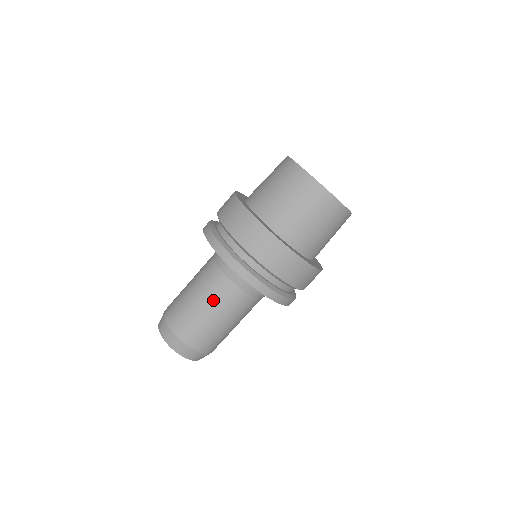
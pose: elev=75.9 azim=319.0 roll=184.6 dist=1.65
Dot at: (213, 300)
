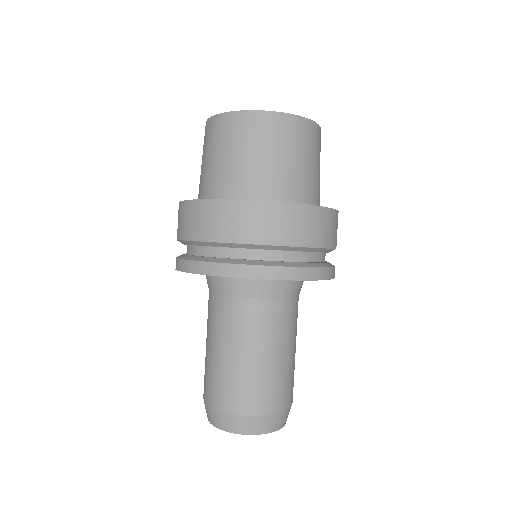
Dot at: (213, 331)
